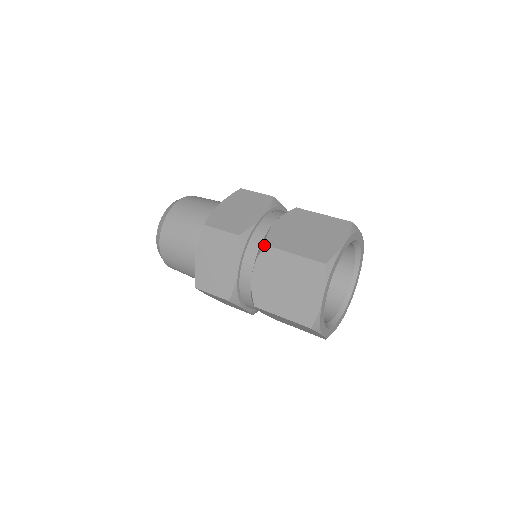
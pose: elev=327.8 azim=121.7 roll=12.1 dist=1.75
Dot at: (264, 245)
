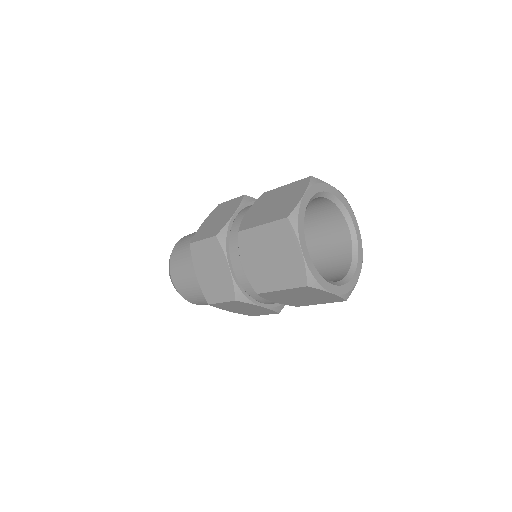
Dot at: (263, 193)
